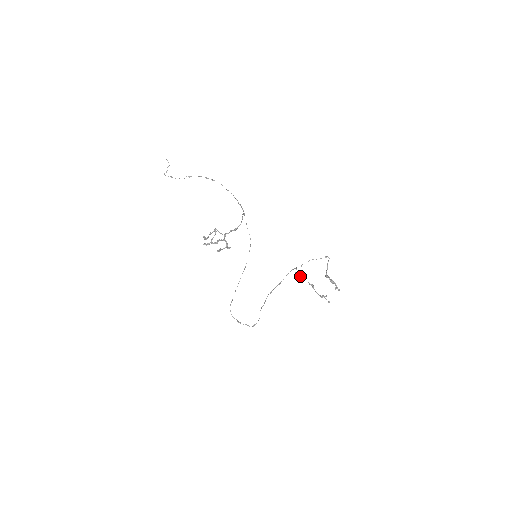
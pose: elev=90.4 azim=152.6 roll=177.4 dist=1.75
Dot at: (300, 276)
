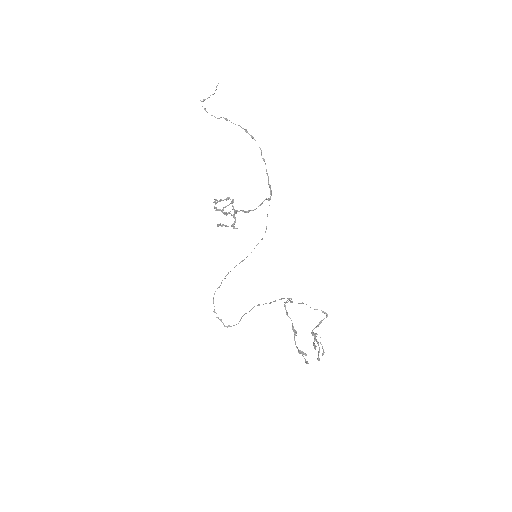
Dot at: (286, 312)
